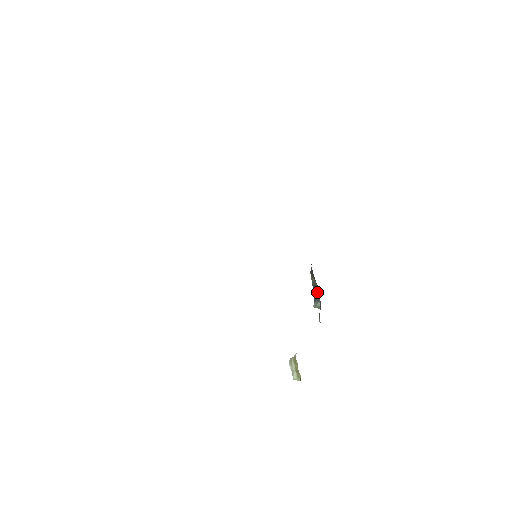
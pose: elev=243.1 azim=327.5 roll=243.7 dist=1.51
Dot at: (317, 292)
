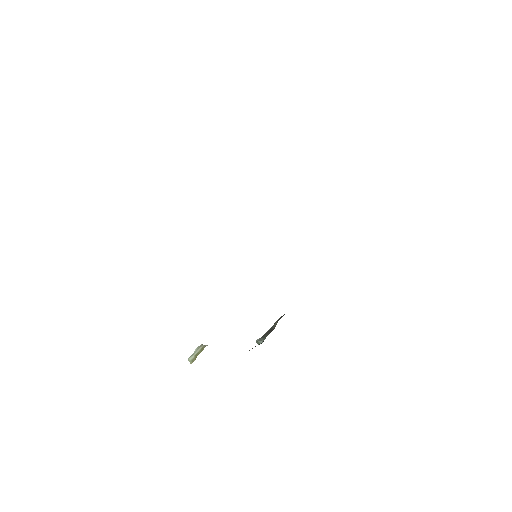
Dot at: (269, 333)
